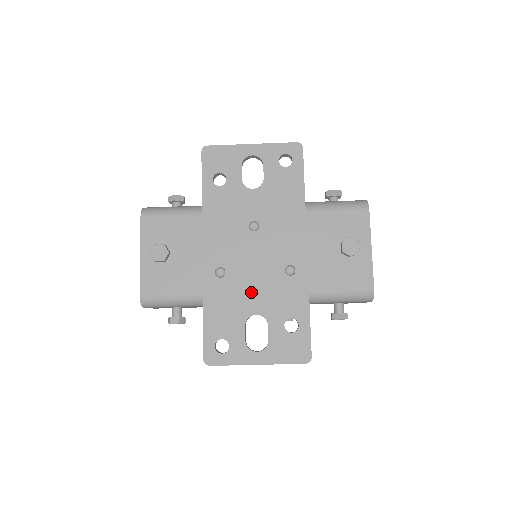
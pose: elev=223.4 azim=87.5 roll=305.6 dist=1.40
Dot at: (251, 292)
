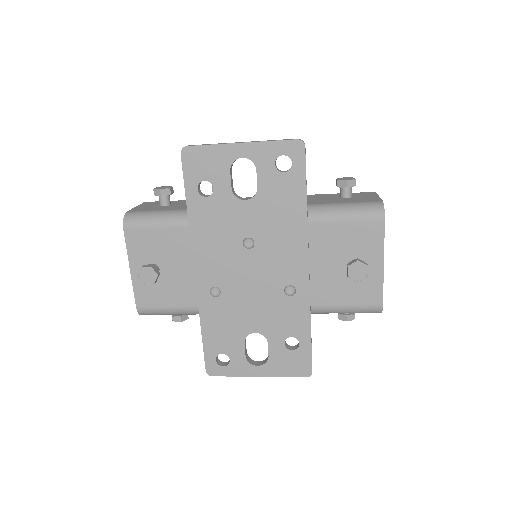
Dot at: (249, 311)
